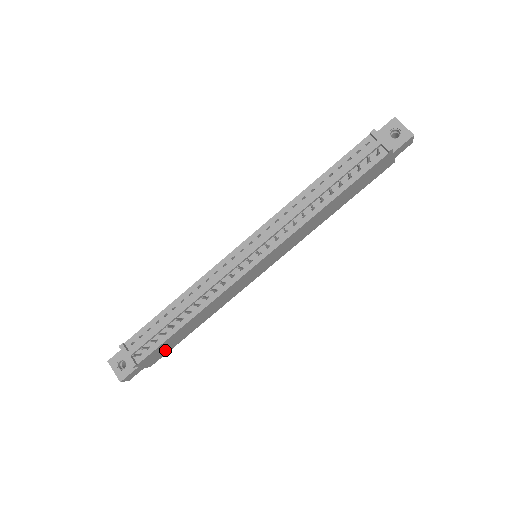
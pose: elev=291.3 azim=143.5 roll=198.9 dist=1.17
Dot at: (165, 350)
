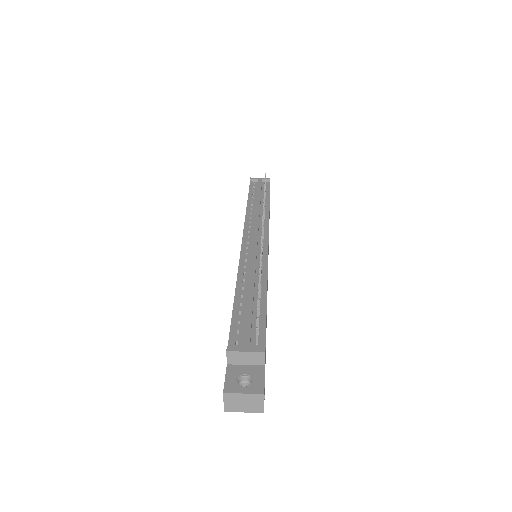
Dot at: (265, 359)
